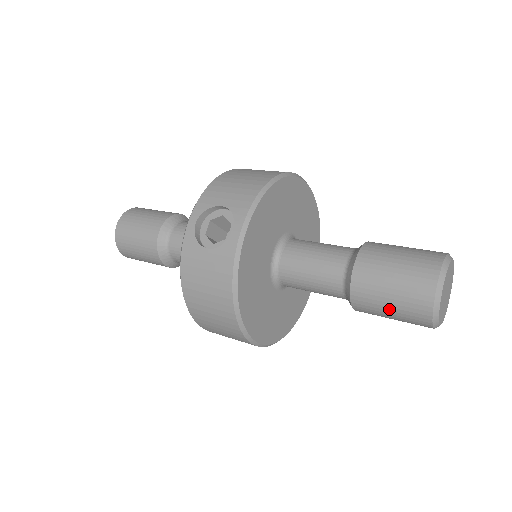
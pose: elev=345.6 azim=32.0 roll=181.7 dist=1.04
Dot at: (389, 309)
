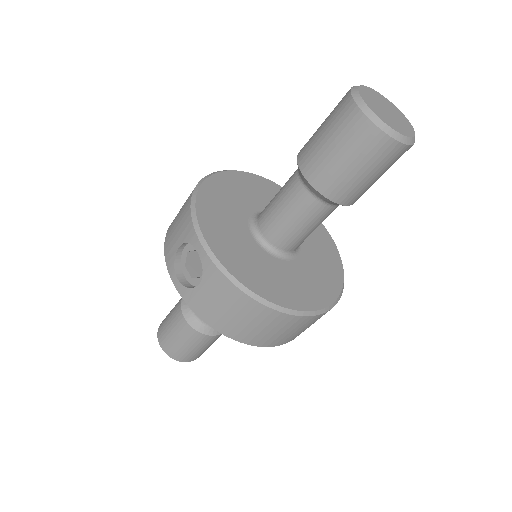
Dot at: (361, 172)
